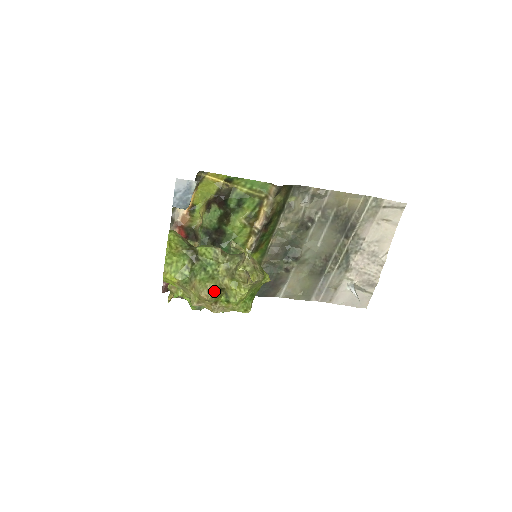
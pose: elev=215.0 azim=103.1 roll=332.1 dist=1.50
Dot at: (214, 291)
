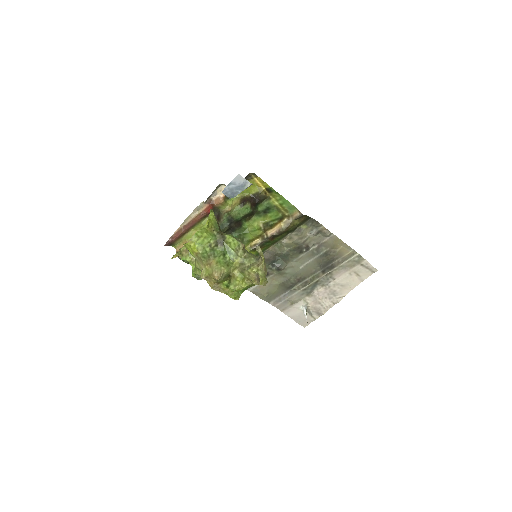
Dot at: (224, 275)
